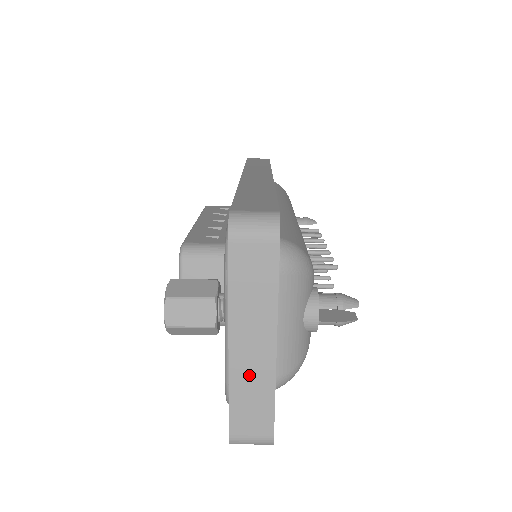
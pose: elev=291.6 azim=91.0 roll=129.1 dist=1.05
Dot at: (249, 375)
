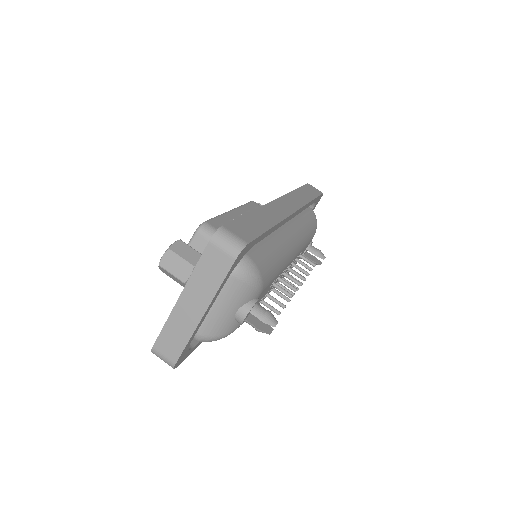
Dot at: (181, 321)
